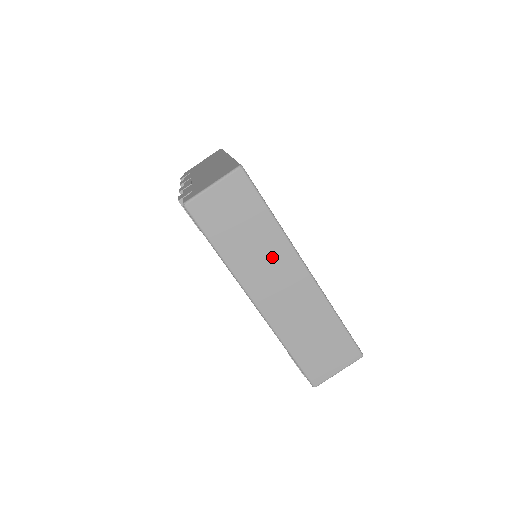
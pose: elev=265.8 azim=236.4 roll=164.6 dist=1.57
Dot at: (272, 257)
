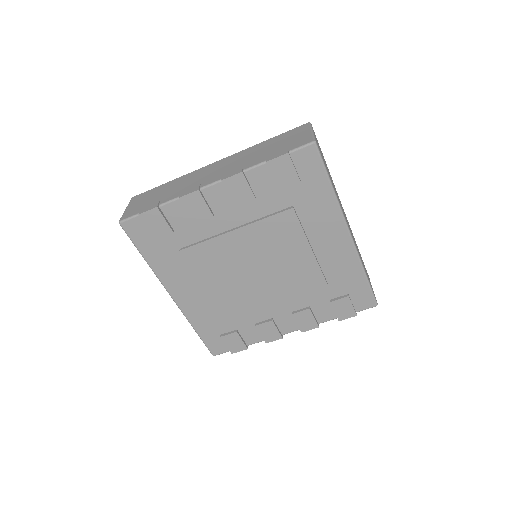
Dot at: occluded
